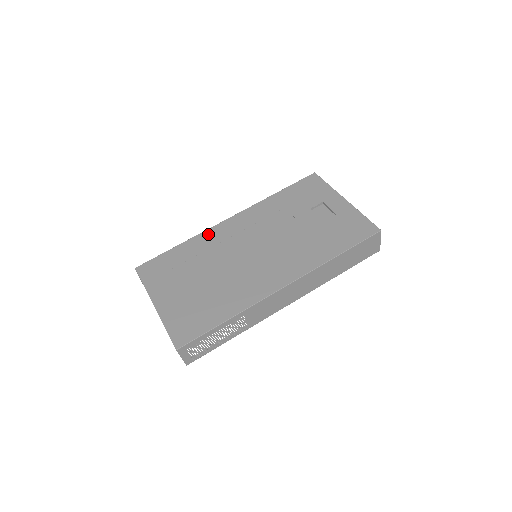
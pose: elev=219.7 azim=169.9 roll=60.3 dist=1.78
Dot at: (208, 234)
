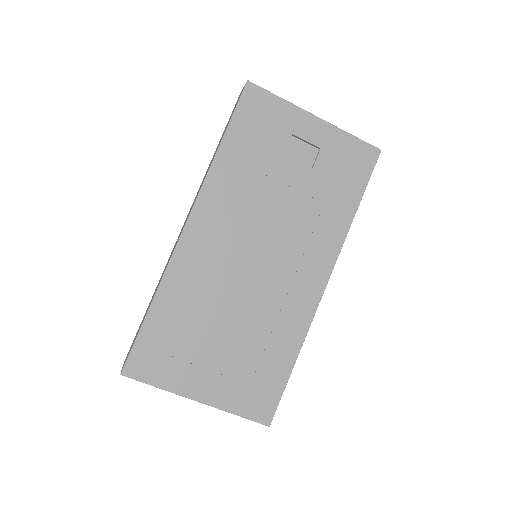
Dot at: (178, 266)
